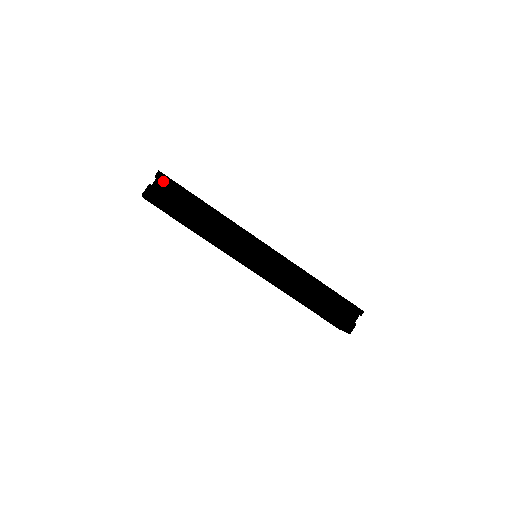
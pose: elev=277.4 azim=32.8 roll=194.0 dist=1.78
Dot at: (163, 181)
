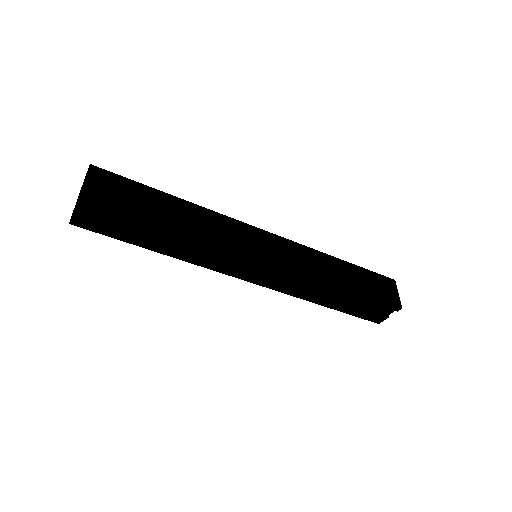
Dot at: (92, 207)
